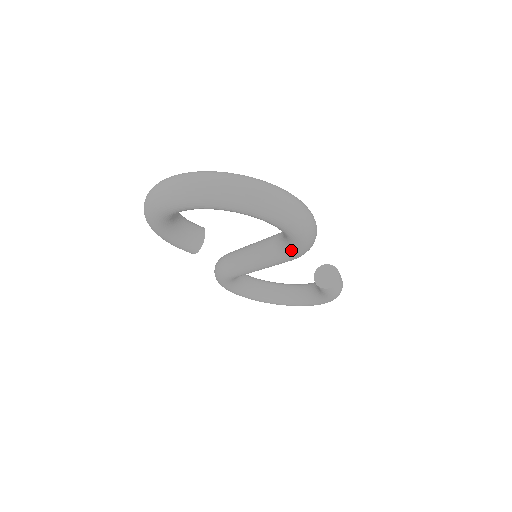
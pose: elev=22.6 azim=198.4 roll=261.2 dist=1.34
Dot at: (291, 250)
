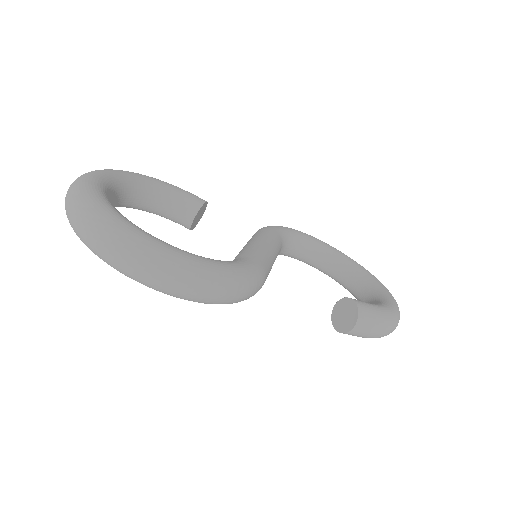
Dot at: occluded
